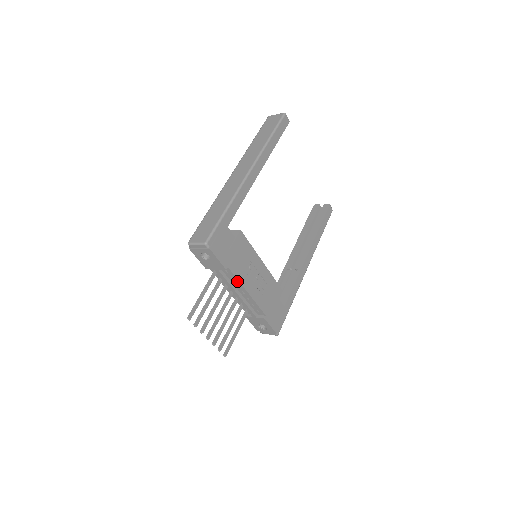
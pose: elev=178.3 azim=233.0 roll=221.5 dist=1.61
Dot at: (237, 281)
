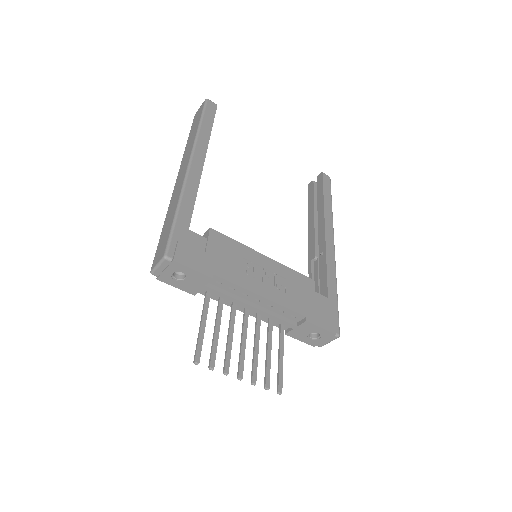
Dot at: (239, 288)
